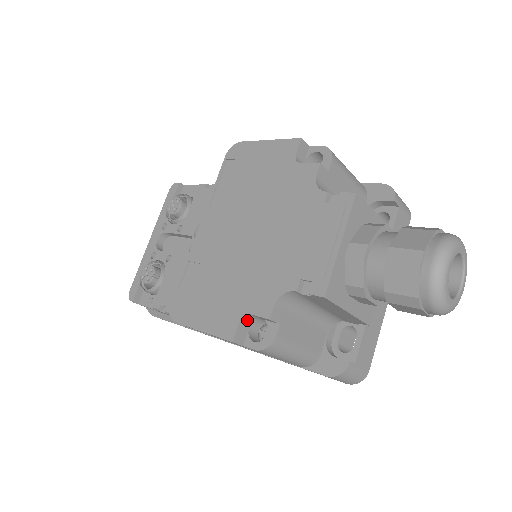
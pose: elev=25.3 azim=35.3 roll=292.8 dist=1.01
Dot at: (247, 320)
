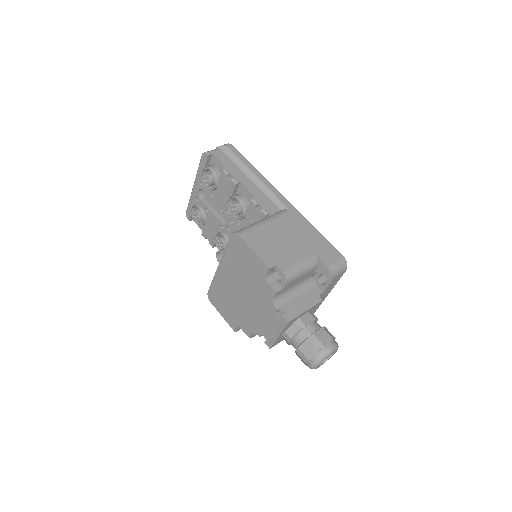
Dot at: occluded
